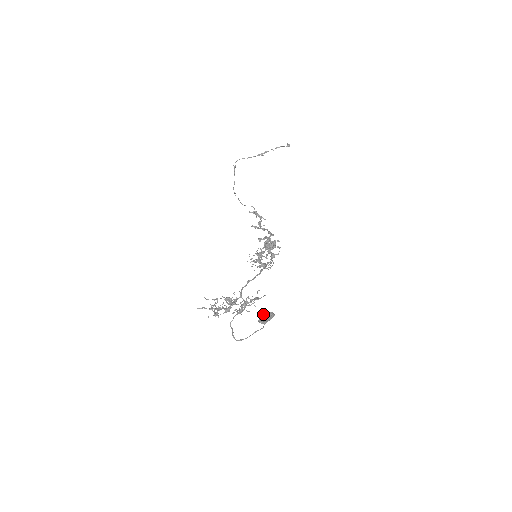
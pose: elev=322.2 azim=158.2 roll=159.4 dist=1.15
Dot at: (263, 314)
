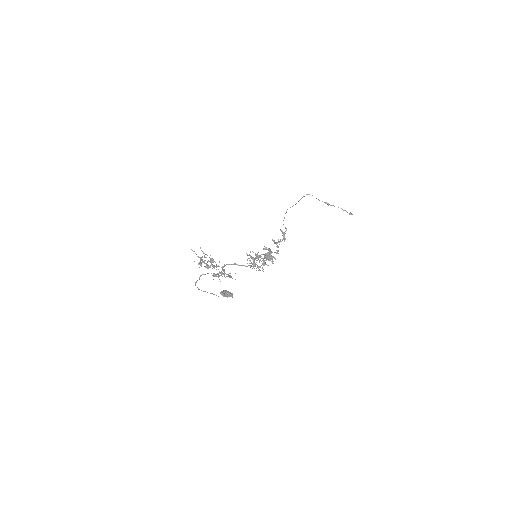
Dot at: occluded
